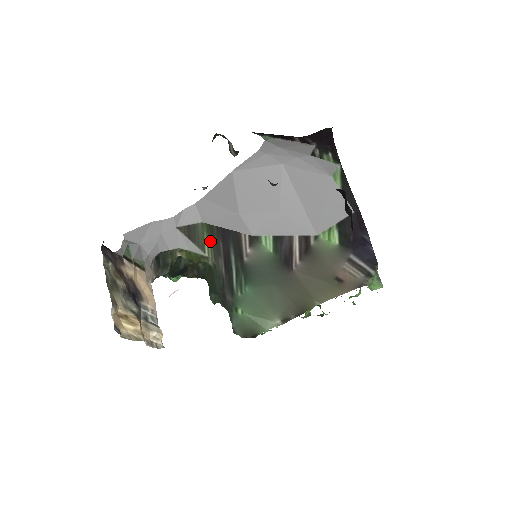
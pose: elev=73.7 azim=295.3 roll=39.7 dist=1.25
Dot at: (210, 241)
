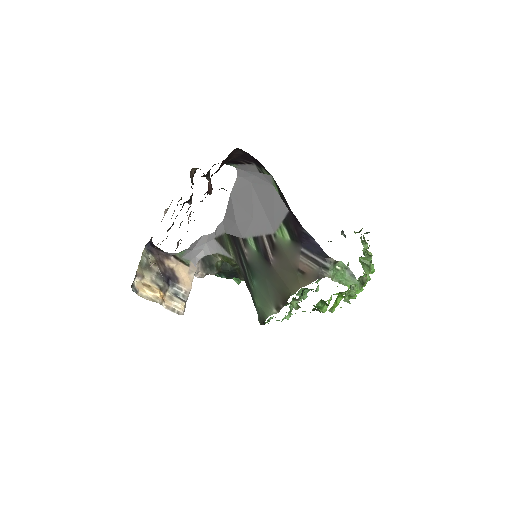
Dot at: (231, 247)
